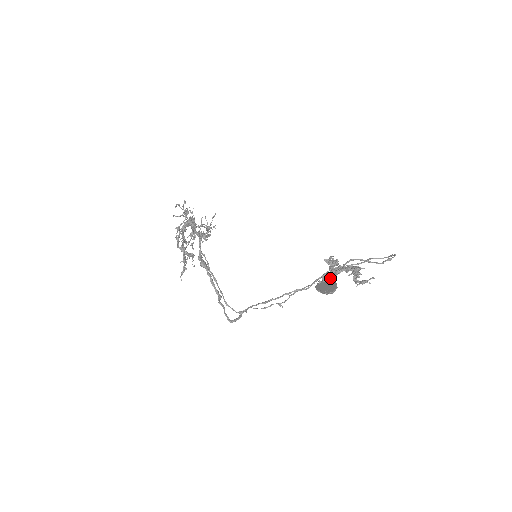
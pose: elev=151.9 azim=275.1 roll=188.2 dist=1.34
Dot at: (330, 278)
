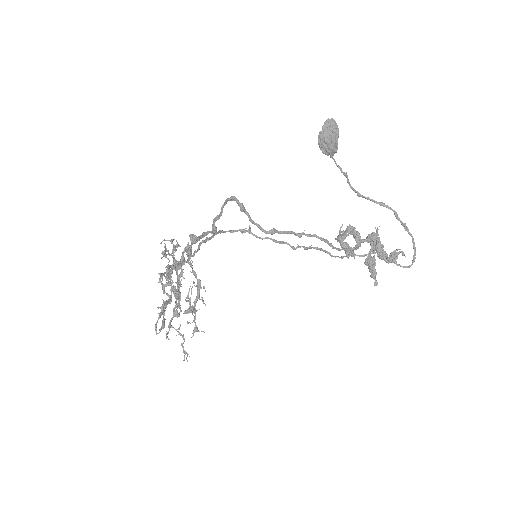
Dot at: (332, 151)
